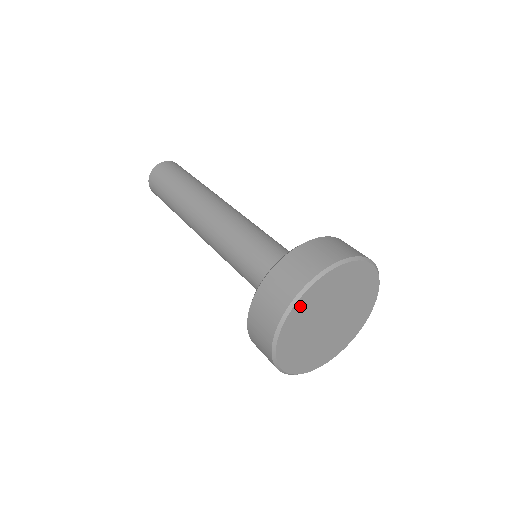
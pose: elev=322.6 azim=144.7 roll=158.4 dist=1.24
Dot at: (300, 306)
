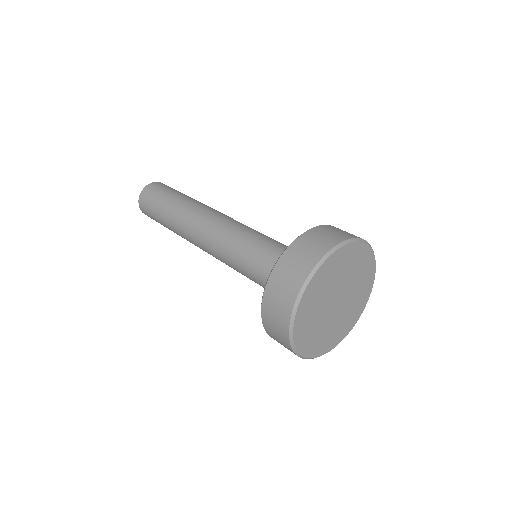
Dot at: (299, 325)
